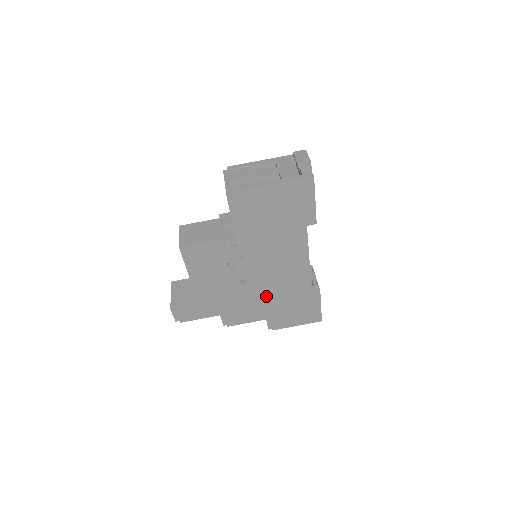
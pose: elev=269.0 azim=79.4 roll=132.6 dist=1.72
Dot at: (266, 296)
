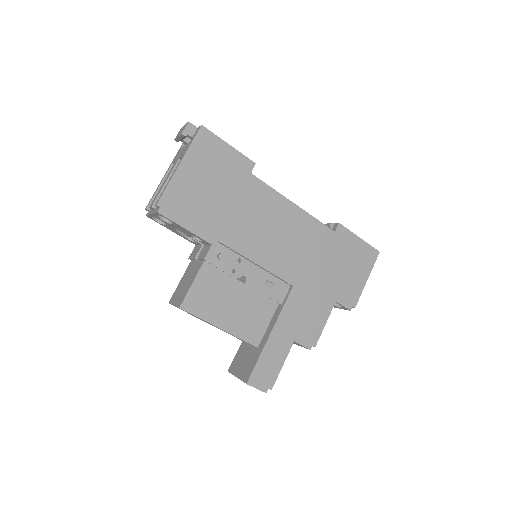
Dot at: (305, 277)
